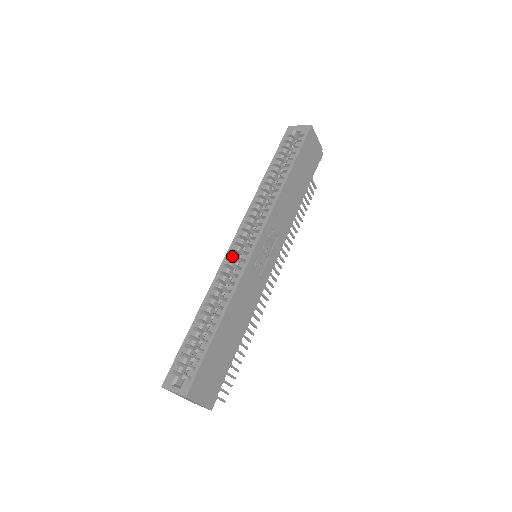
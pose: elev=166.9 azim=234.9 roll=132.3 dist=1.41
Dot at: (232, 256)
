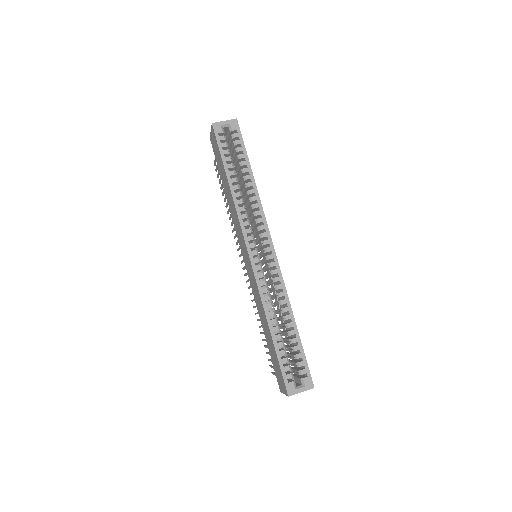
Dot at: (261, 269)
